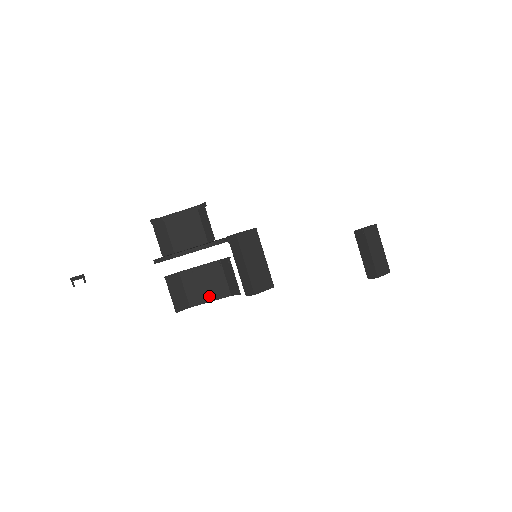
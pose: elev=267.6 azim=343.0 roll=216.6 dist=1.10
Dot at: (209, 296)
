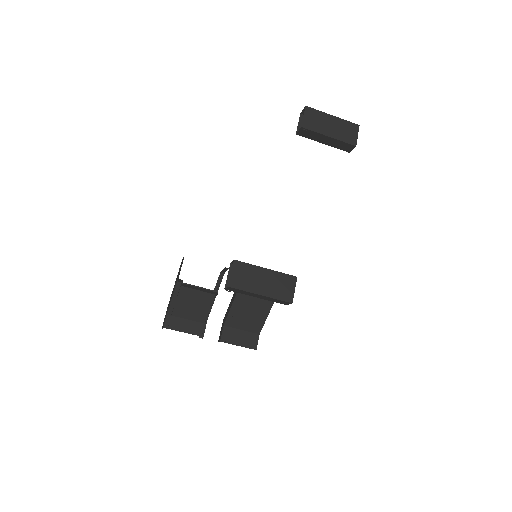
Dot at: (261, 316)
